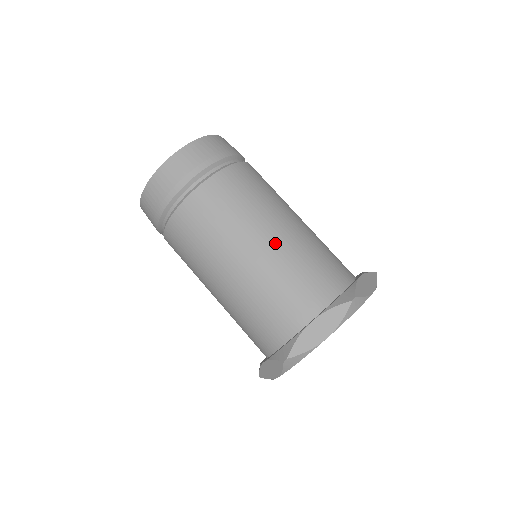
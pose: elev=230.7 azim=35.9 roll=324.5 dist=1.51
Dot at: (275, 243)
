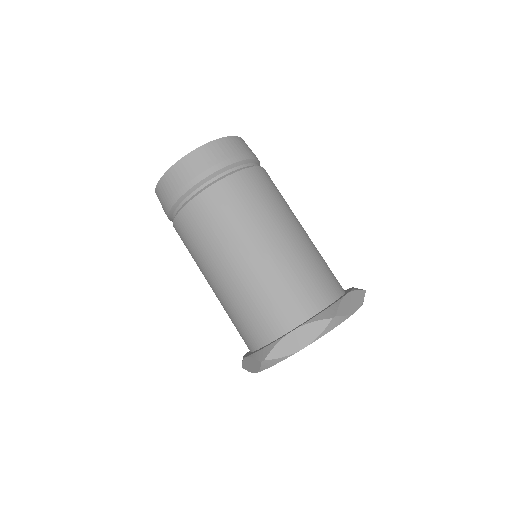
Dot at: (223, 284)
